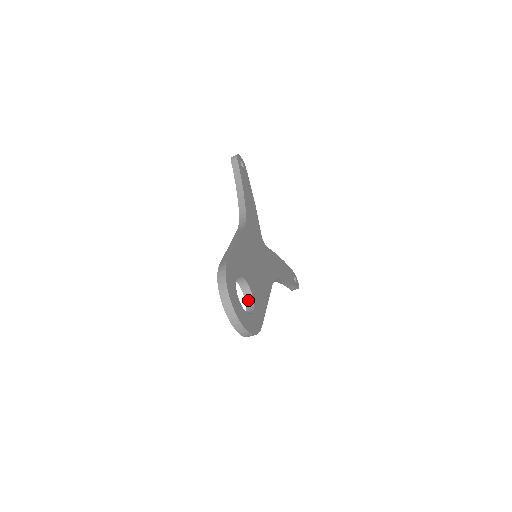
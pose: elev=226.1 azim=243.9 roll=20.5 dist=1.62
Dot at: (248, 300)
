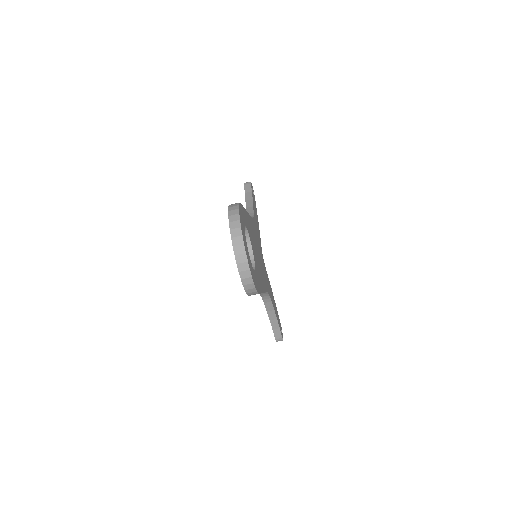
Dot at: occluded
